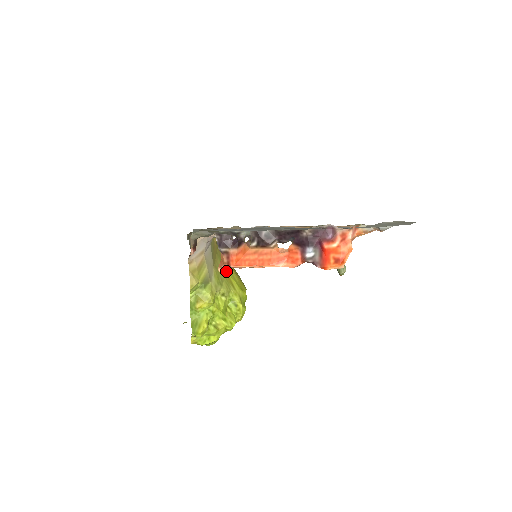
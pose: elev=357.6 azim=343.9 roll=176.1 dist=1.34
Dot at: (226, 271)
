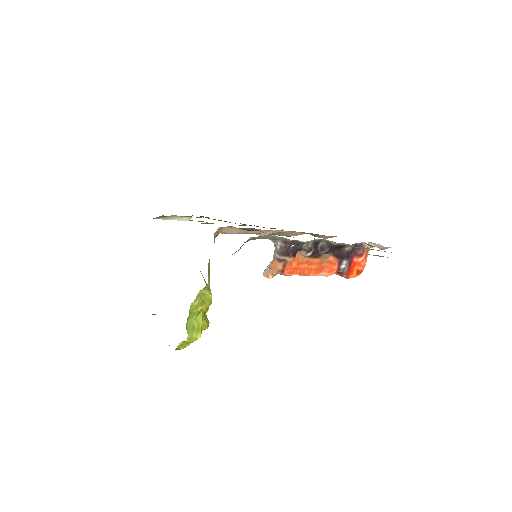
Dot at: occluded
